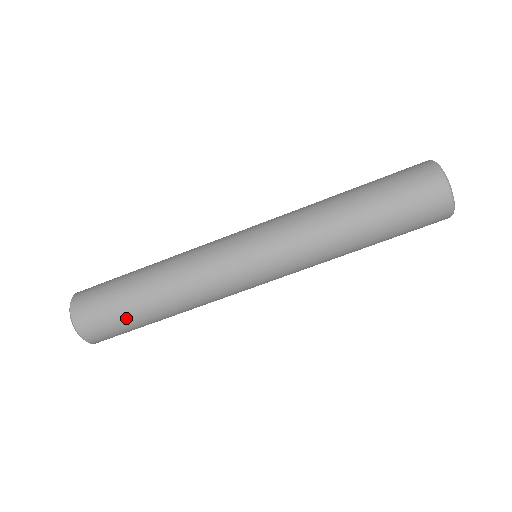
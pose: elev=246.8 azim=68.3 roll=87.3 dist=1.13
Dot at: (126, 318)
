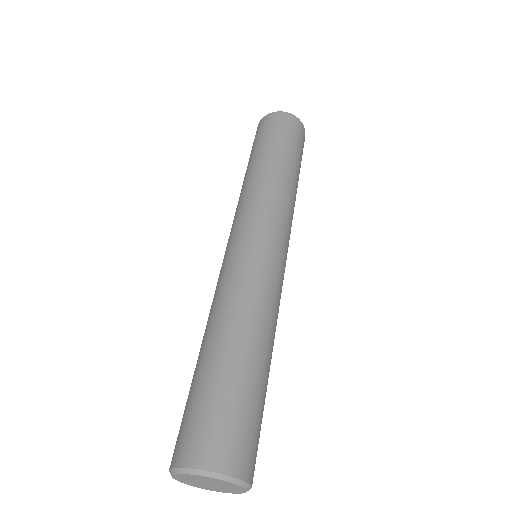
Dot at: (255, 400)
